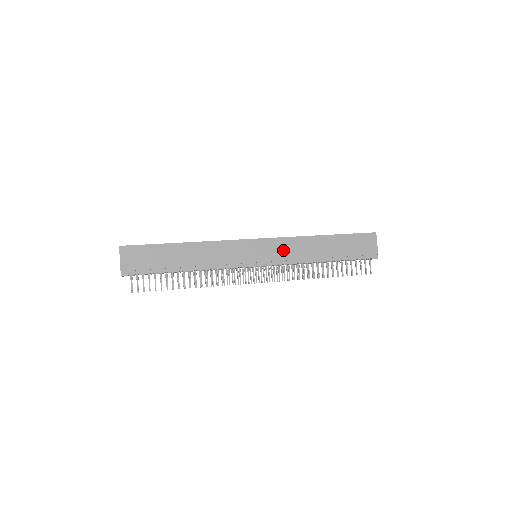
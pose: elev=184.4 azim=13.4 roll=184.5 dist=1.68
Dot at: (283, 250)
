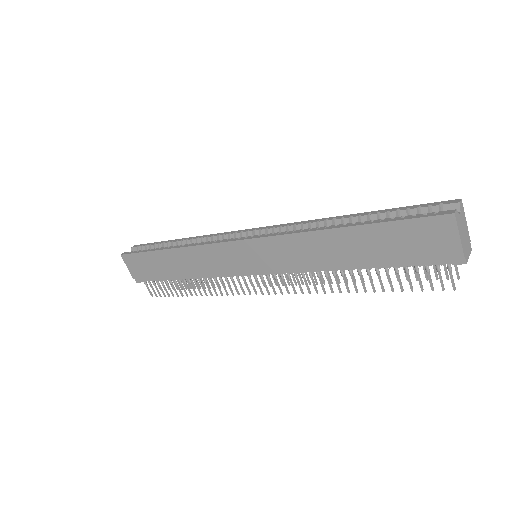
Dot at: (280, 254)
